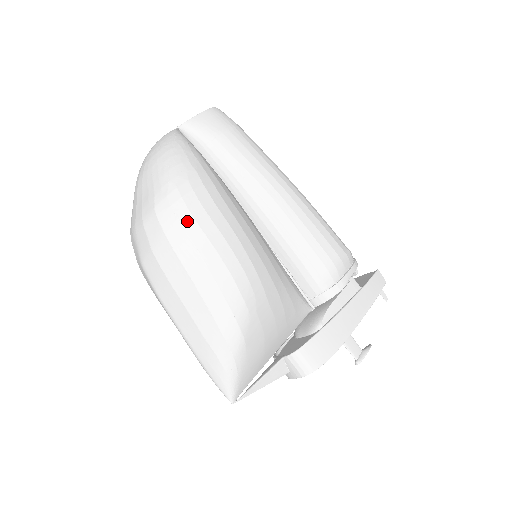
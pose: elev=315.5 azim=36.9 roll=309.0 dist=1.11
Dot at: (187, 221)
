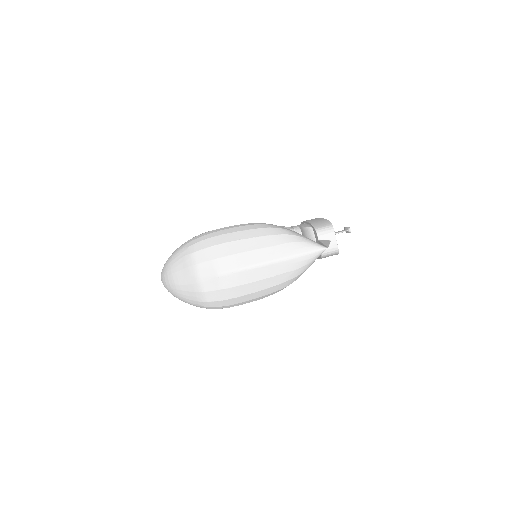
Dot at: (206, 237)
